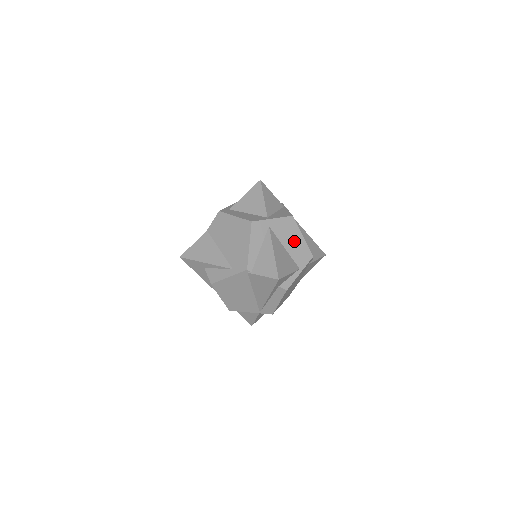
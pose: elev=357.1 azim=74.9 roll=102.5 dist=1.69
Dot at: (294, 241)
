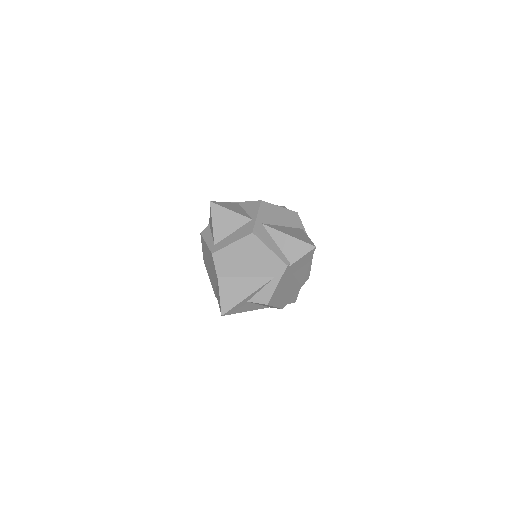
Dot at: (280, 216)
